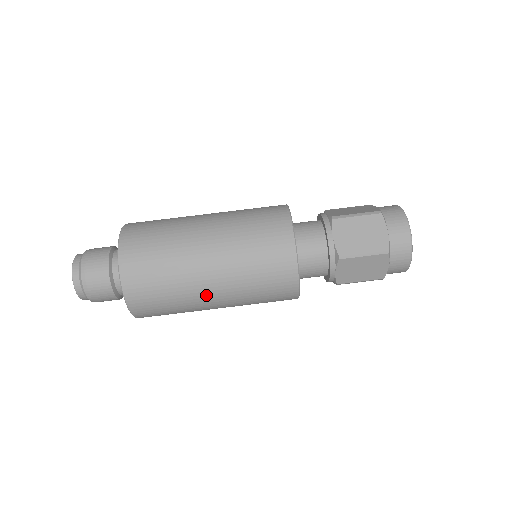
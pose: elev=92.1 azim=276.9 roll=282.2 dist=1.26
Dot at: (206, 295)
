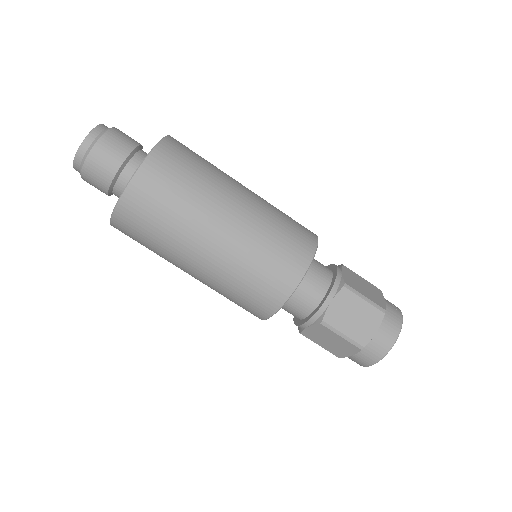
Dot at: occluded
